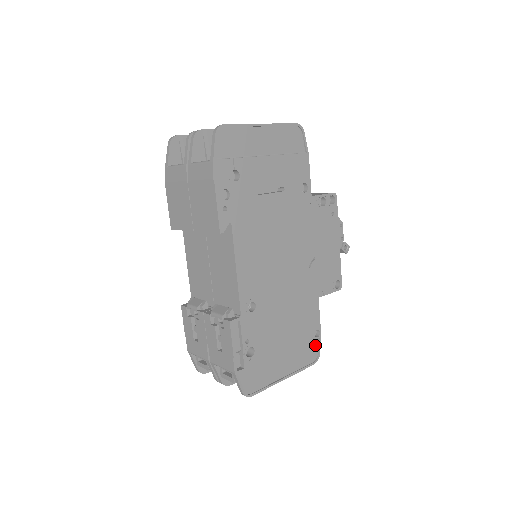
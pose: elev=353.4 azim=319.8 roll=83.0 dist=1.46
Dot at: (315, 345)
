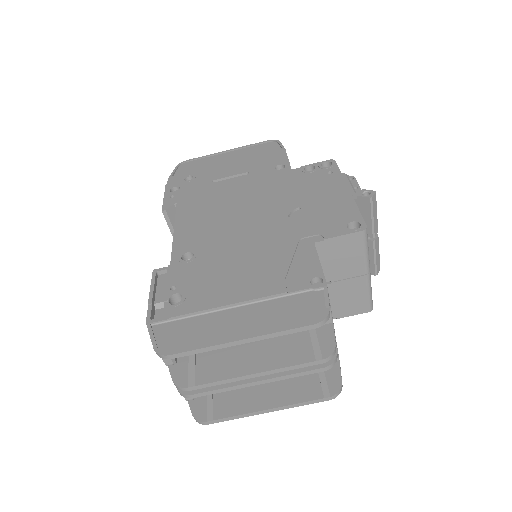
Dot at: (317, 299)
